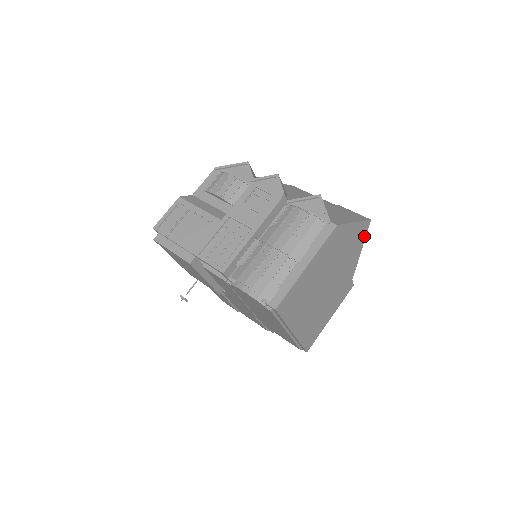
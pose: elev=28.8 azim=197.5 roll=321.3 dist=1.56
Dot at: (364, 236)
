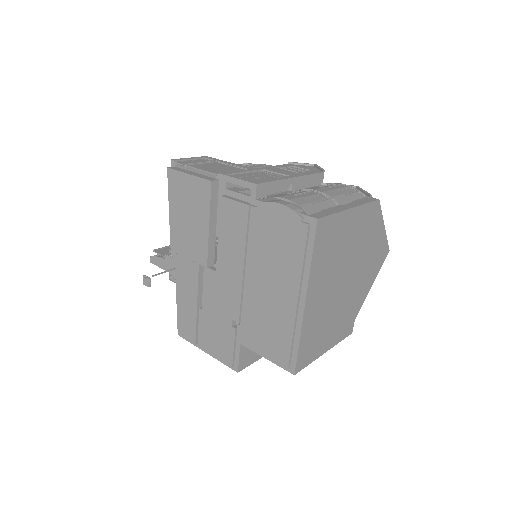
Dot at: (380, 265)
